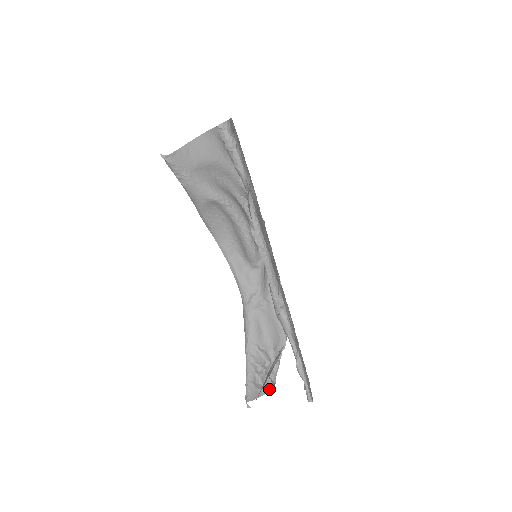
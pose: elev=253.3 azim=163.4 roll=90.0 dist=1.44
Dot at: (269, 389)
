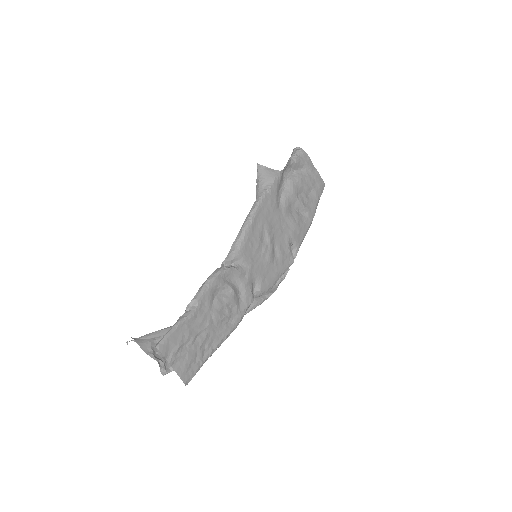
Dot at: (156, 357)
